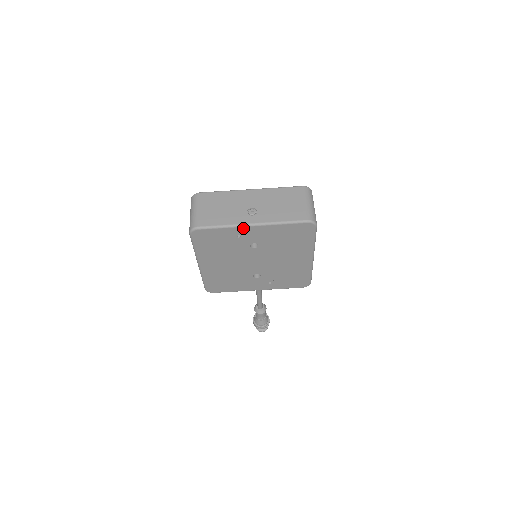
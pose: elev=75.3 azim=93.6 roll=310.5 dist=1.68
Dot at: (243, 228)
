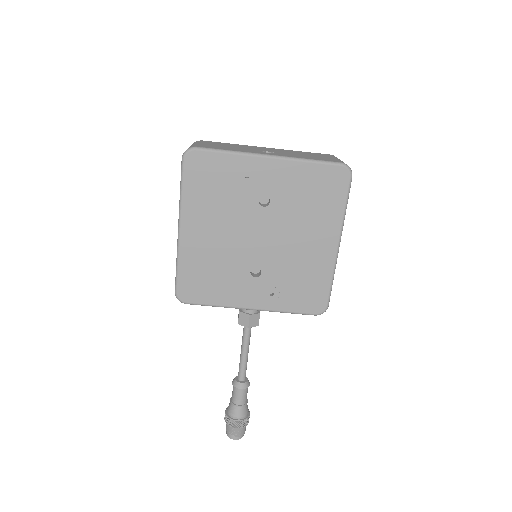
Dot at: (256, 159)
